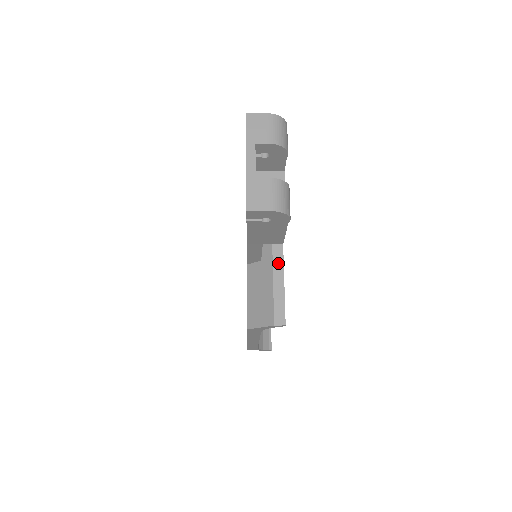
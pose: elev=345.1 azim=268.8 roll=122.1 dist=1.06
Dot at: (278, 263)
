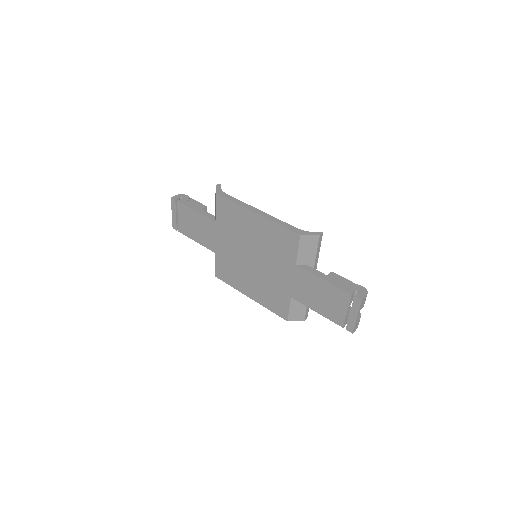
Dot at: occluded
